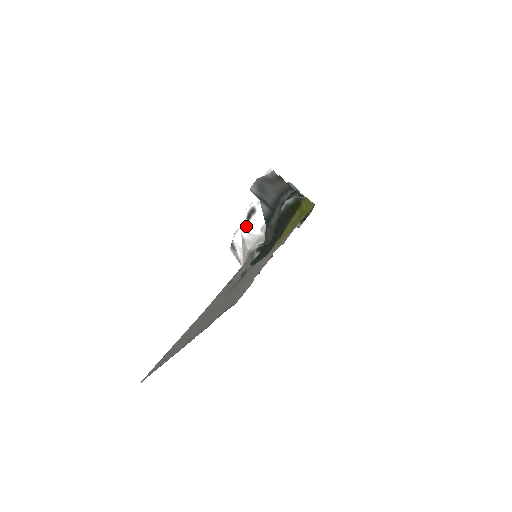
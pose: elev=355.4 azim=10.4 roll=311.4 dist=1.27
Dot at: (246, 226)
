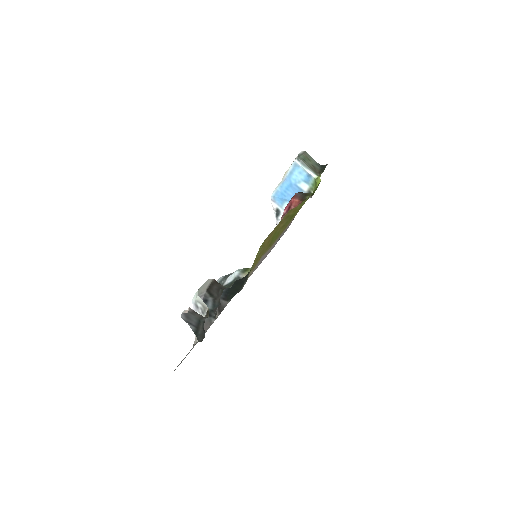
Dot at: occluded
